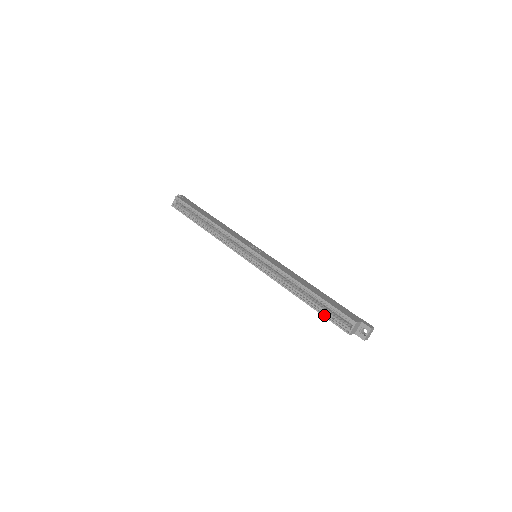
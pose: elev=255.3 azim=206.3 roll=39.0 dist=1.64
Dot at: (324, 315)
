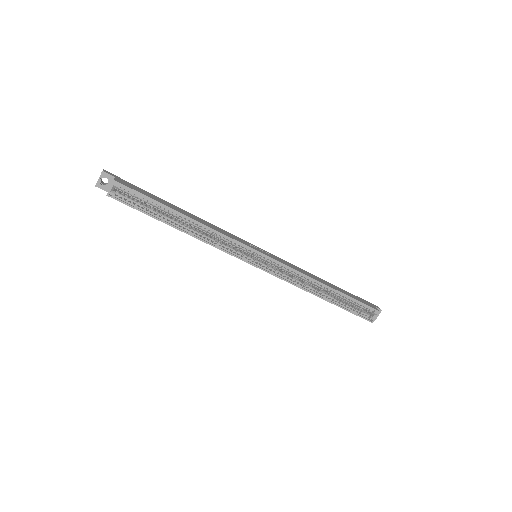
Dot at: (350, 311)
